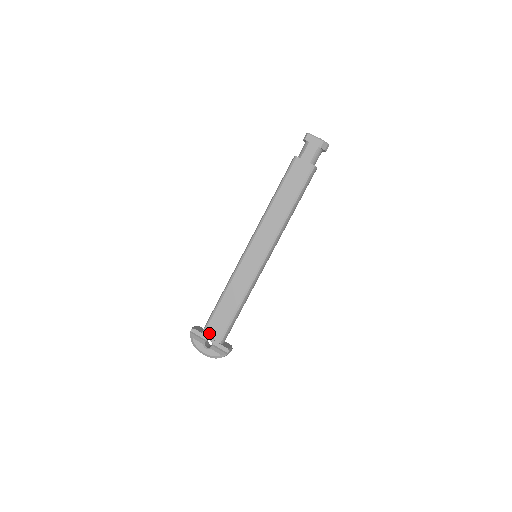
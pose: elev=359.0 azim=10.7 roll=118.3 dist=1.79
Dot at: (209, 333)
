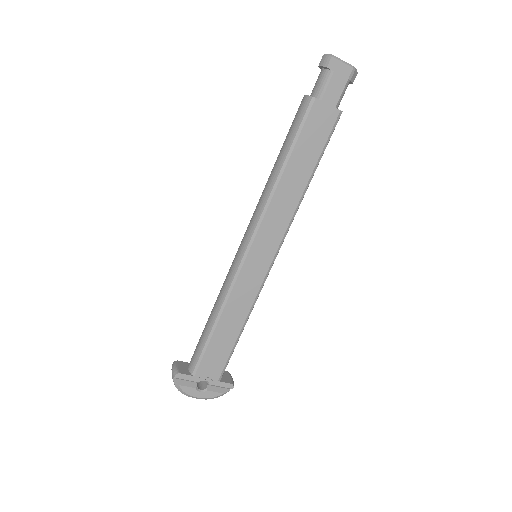
Dot at: (203, 373)
